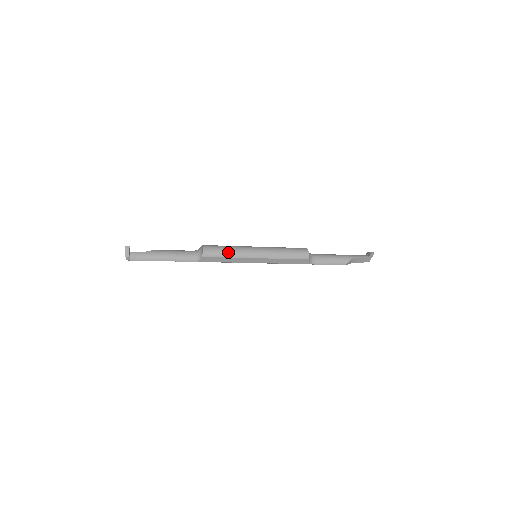
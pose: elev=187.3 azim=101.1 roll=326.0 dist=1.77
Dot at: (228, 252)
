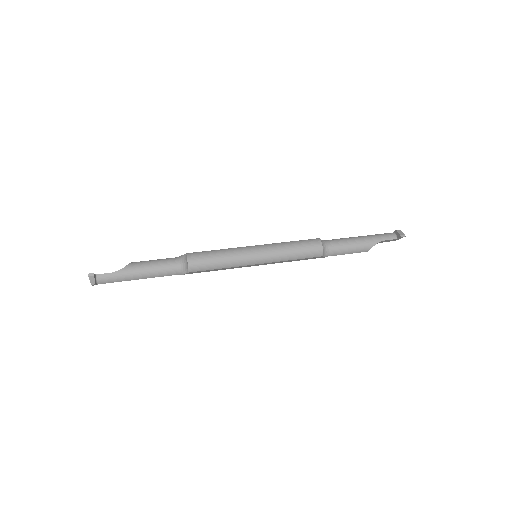
Dot at: (220, 263)
